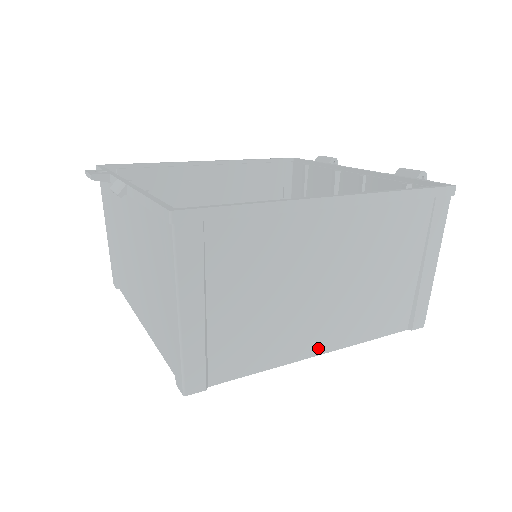
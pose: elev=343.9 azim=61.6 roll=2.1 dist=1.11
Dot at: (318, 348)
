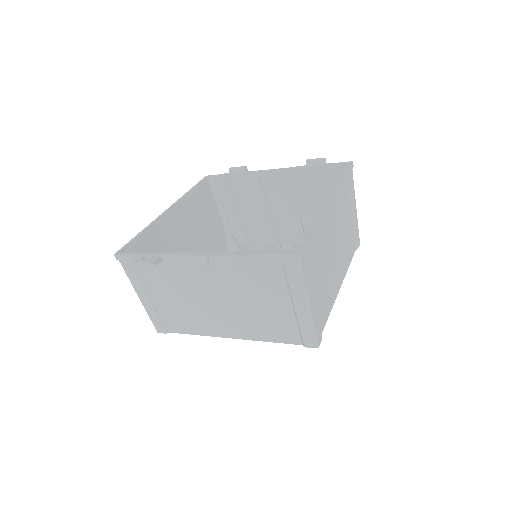
Dot at: (339, 285)
